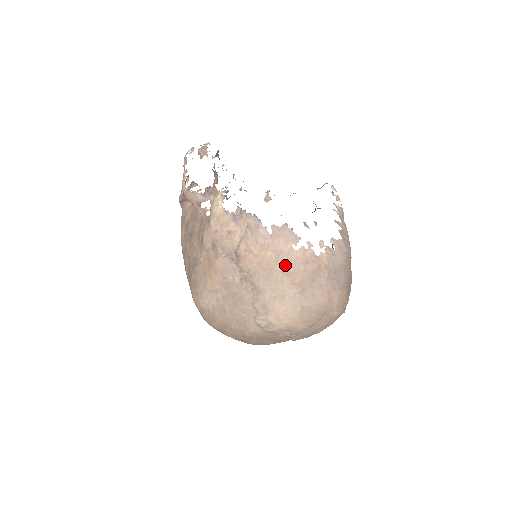
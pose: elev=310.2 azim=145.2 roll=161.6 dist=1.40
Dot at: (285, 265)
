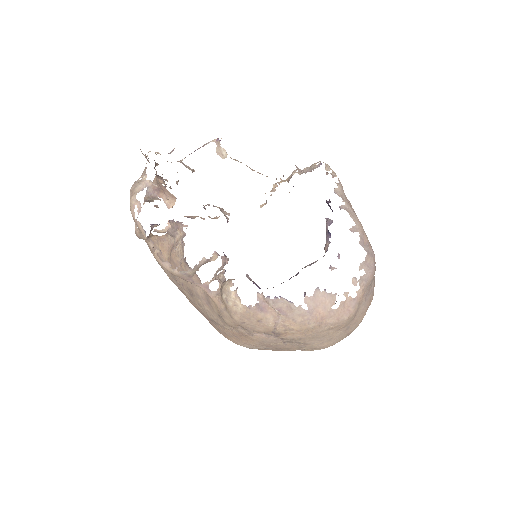
Dot at: (330, 326)
